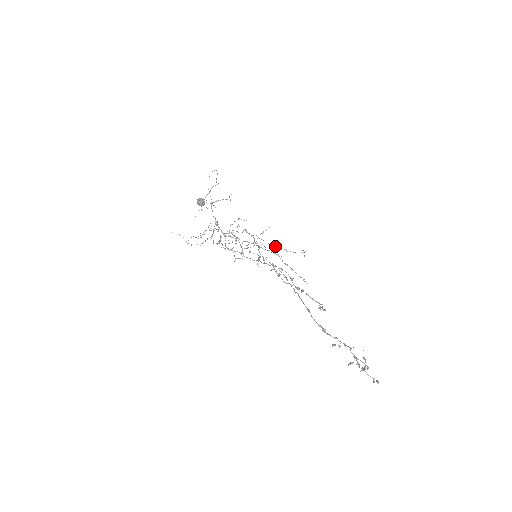
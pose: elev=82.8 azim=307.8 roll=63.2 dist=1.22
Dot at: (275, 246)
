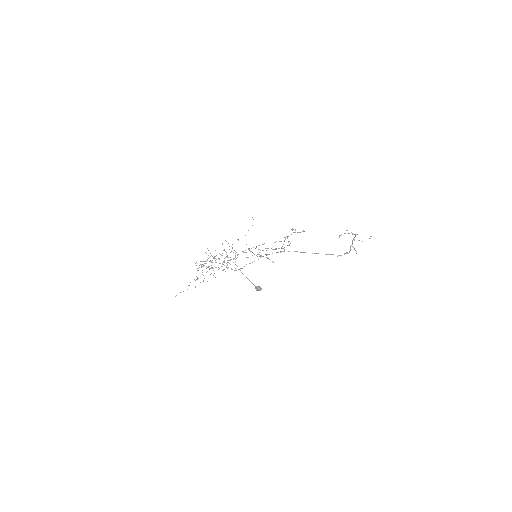
Dot at: occluded
